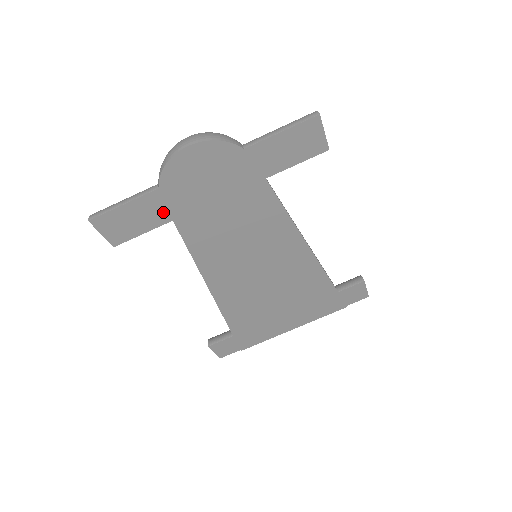
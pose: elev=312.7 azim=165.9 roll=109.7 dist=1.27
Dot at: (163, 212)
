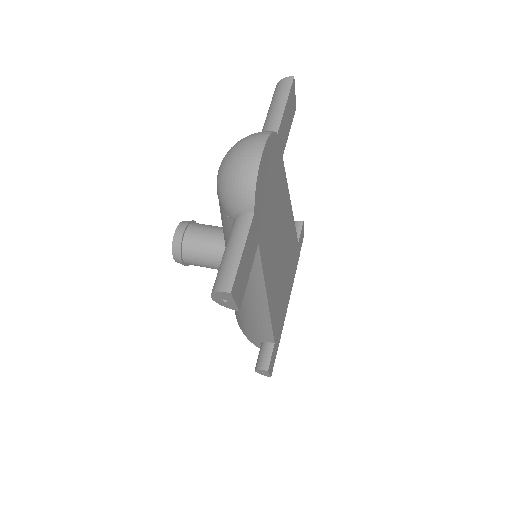
Dot at: (255, 239)
